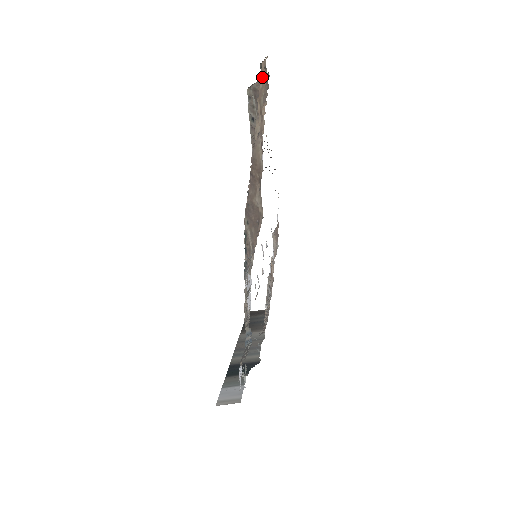
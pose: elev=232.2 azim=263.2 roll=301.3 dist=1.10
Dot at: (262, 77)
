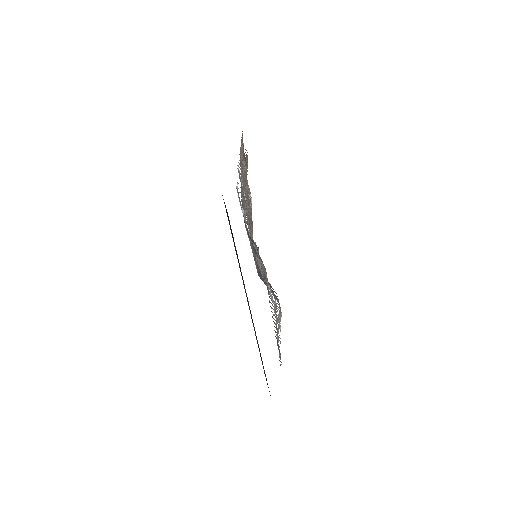
Dot at: occluded
